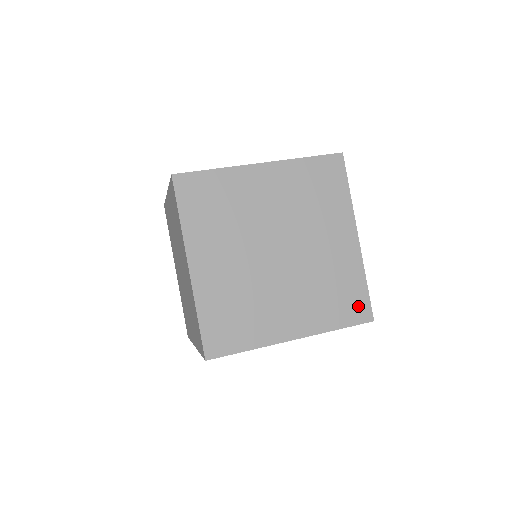
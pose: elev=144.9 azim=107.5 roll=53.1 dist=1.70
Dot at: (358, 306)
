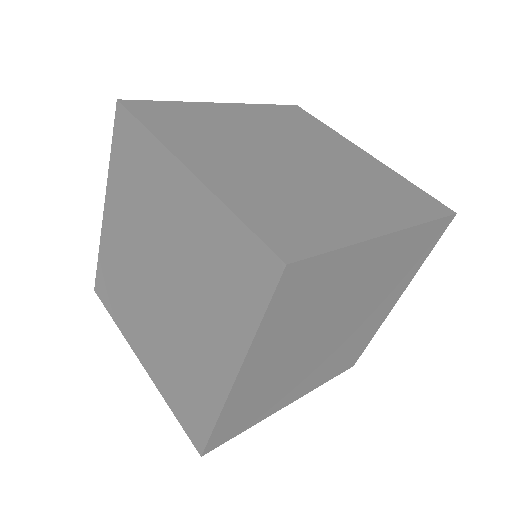
Dot at: (426, 201)
